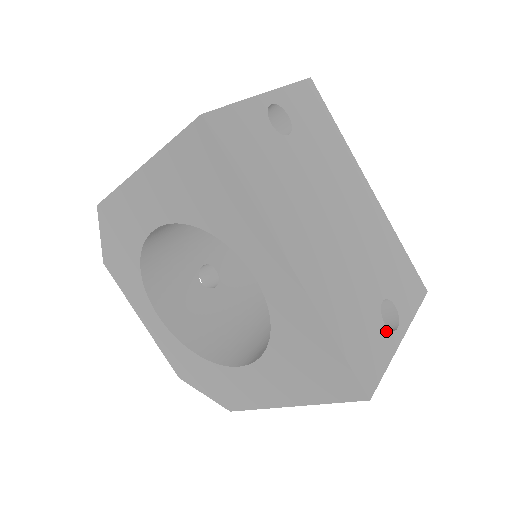
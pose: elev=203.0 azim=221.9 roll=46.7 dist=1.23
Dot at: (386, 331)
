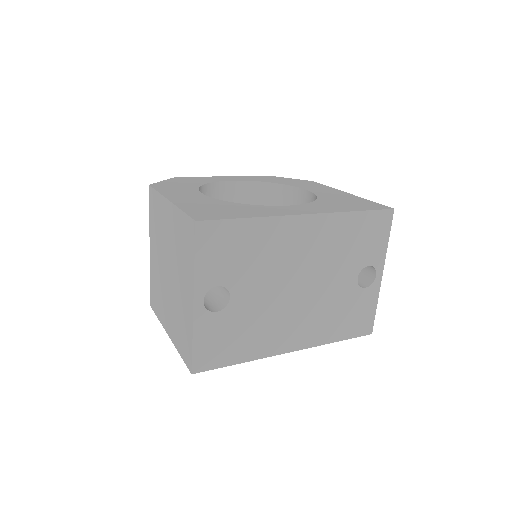
Dot at: (368, 290)
